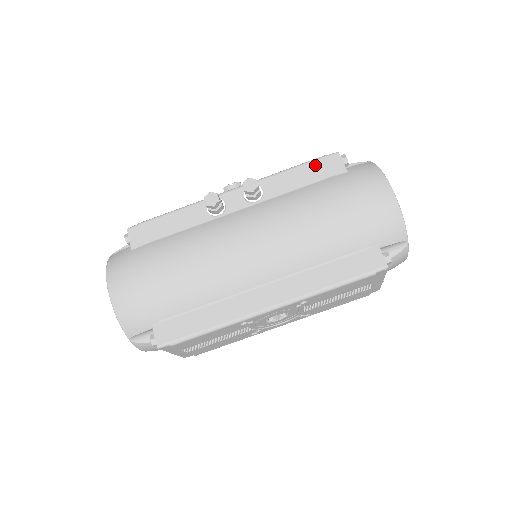
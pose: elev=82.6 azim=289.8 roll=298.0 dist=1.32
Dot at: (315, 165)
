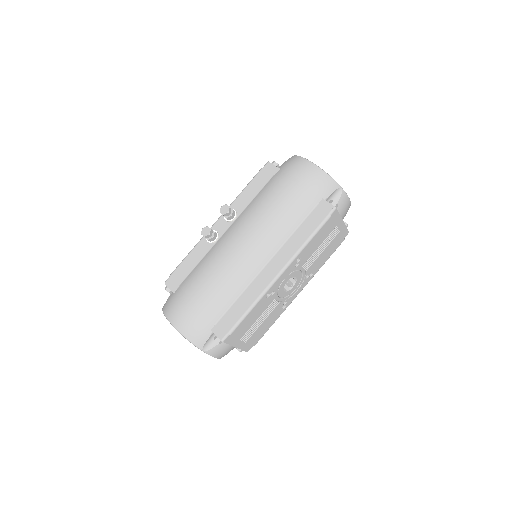
Dot at: (258, 177)
